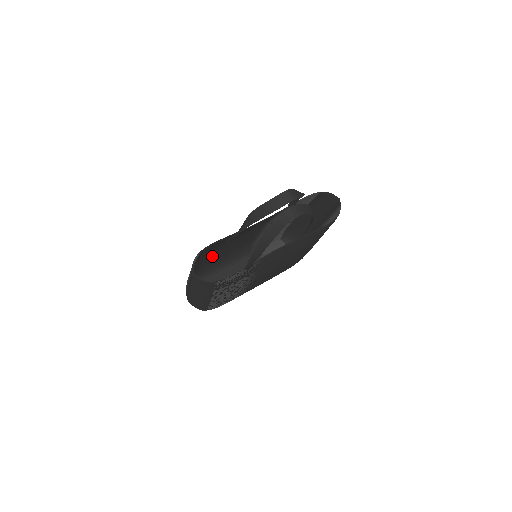
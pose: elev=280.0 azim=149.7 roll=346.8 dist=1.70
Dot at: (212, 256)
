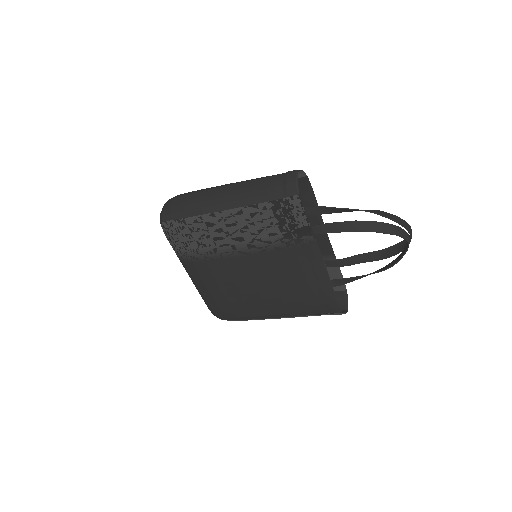
Dot at: occluded
